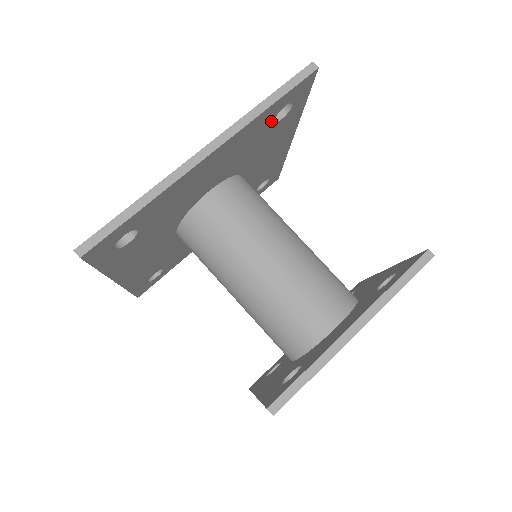
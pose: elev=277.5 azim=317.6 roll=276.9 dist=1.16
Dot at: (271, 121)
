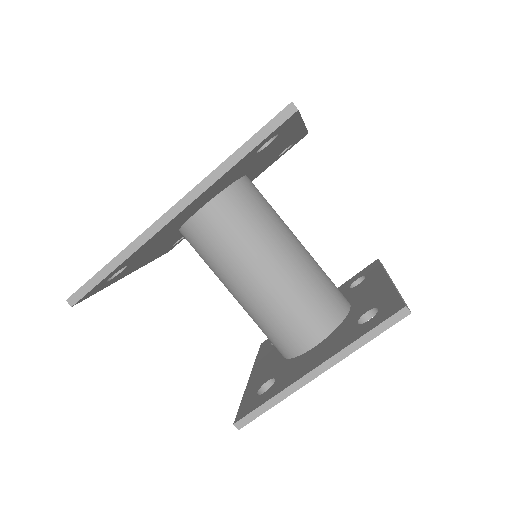
Dot at: (252, 155)
